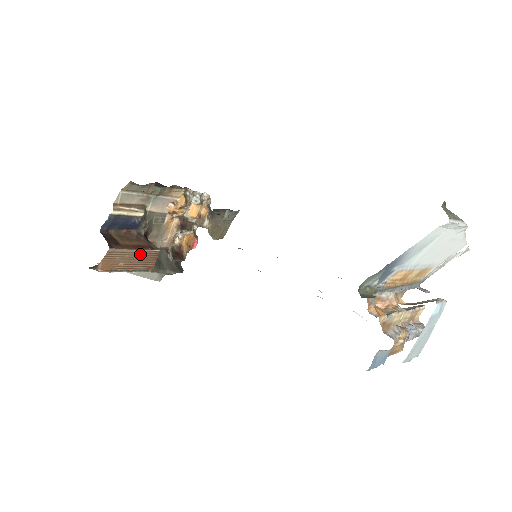
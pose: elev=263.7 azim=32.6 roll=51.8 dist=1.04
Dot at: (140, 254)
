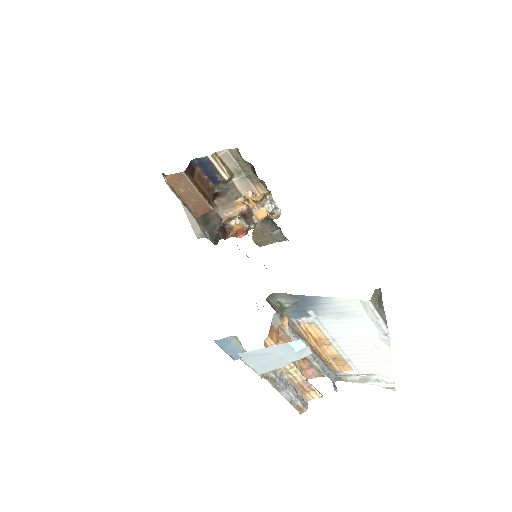
Dot at: (199, 197)
